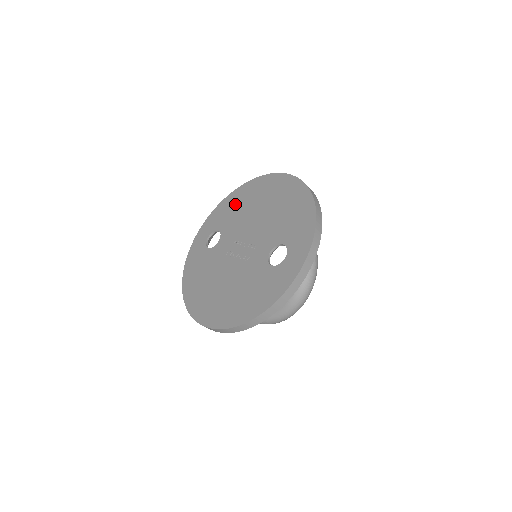
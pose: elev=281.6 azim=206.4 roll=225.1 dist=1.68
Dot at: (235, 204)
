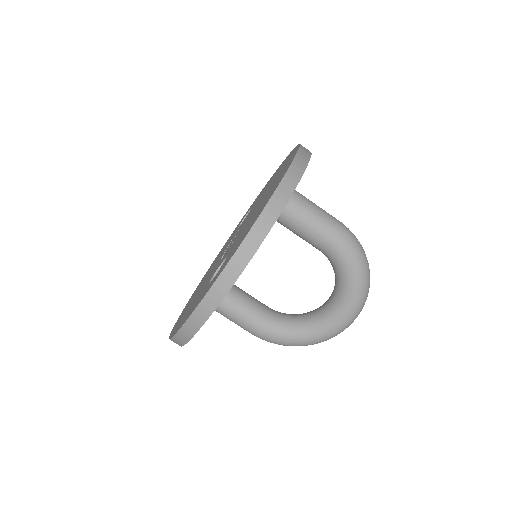
Dot at: (272, 178)
